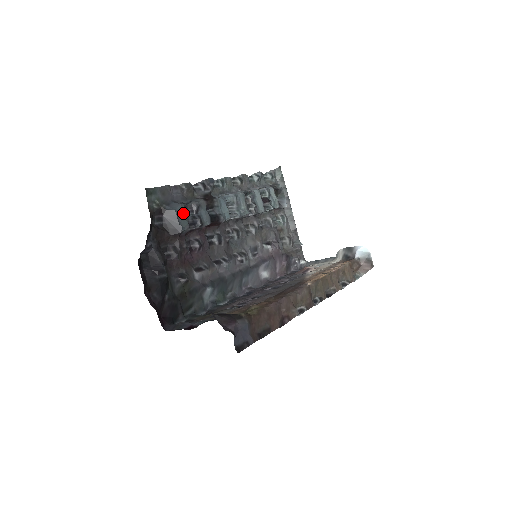
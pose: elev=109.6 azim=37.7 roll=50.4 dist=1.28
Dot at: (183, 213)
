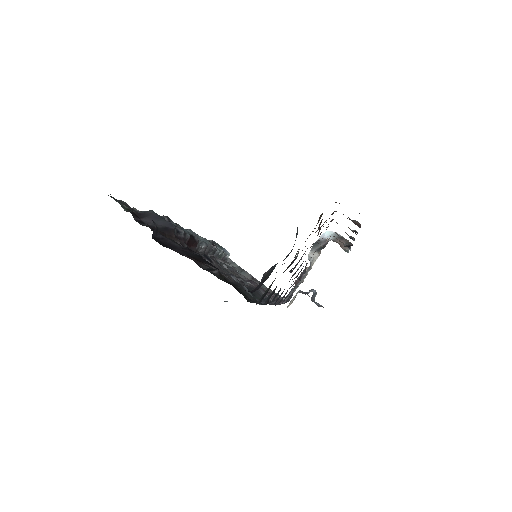
Dot at: (160, 216)
